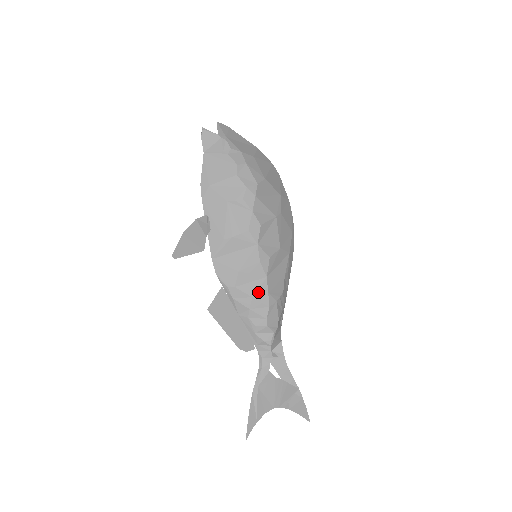
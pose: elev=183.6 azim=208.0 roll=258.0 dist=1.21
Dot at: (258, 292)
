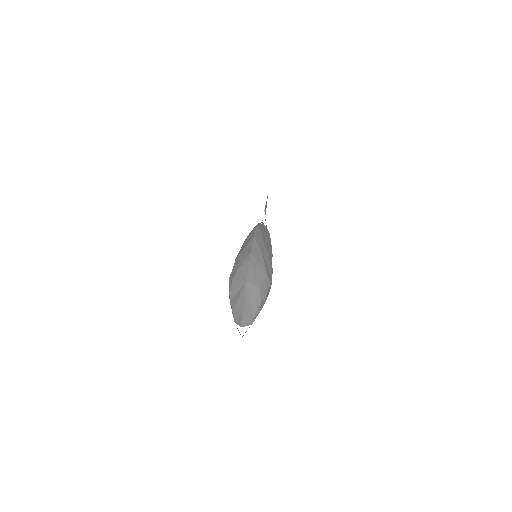
Dot at: occluded
